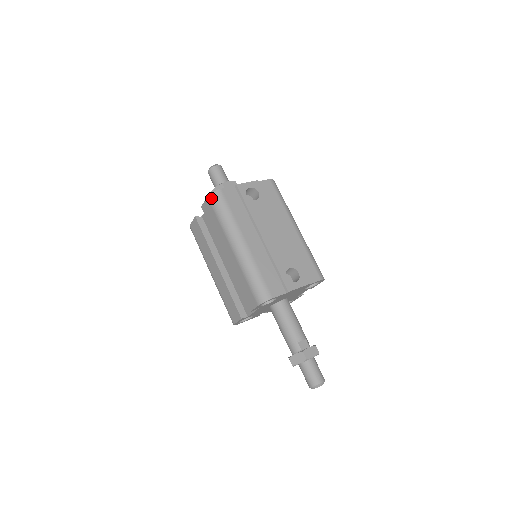
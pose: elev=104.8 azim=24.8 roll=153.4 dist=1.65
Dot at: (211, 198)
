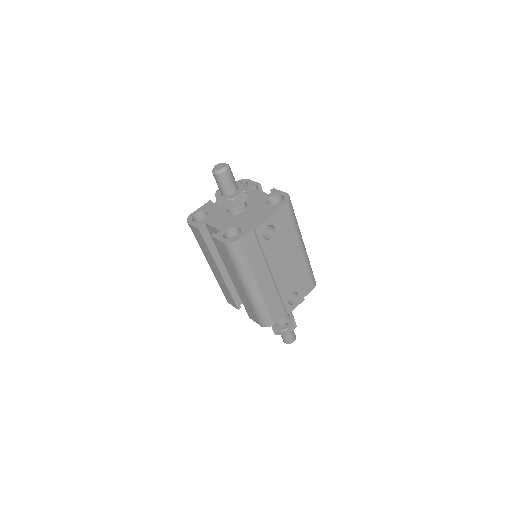
Dot at: (228, 247)
